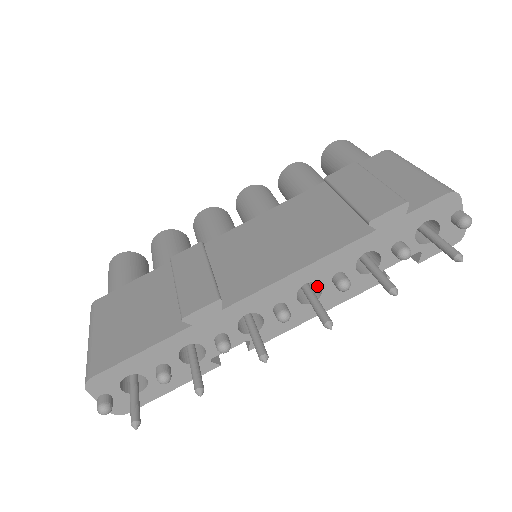
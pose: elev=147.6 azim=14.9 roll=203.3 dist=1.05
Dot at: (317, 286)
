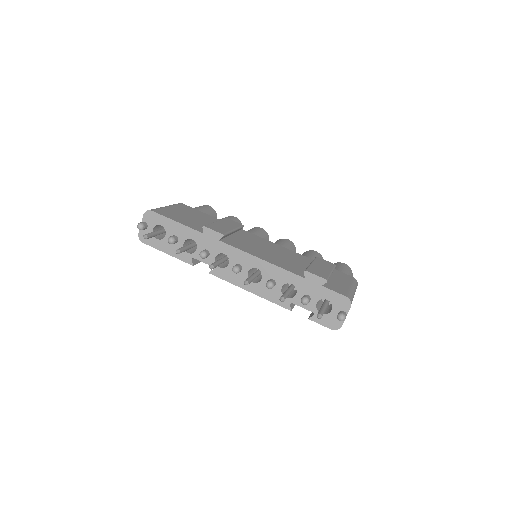
Dot at: occluded
